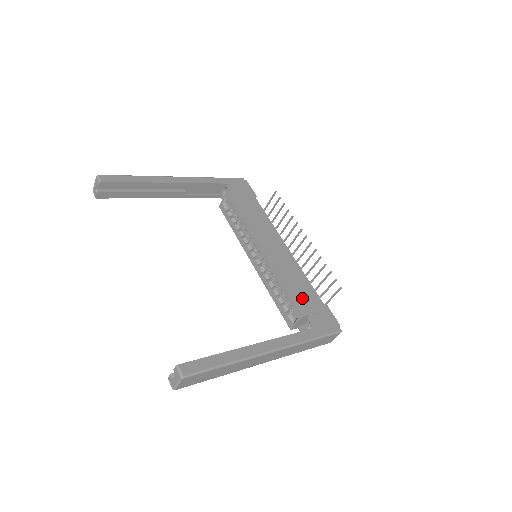
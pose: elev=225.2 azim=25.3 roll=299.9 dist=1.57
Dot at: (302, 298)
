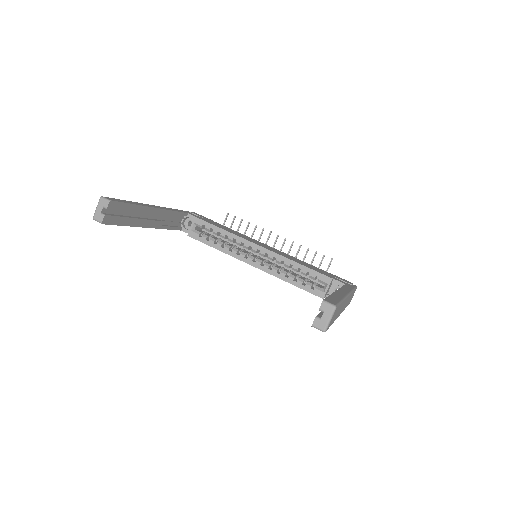
Dot at: (318, 270)
